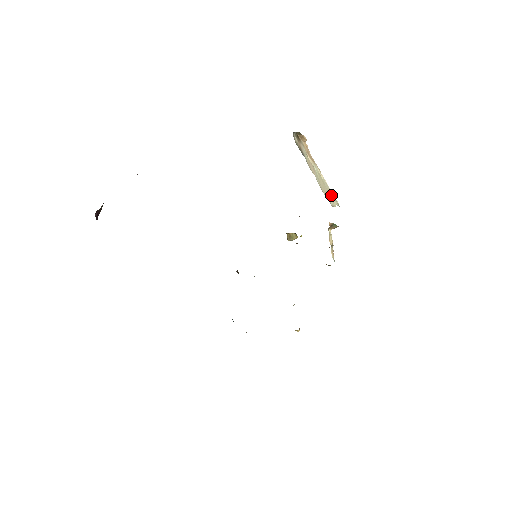
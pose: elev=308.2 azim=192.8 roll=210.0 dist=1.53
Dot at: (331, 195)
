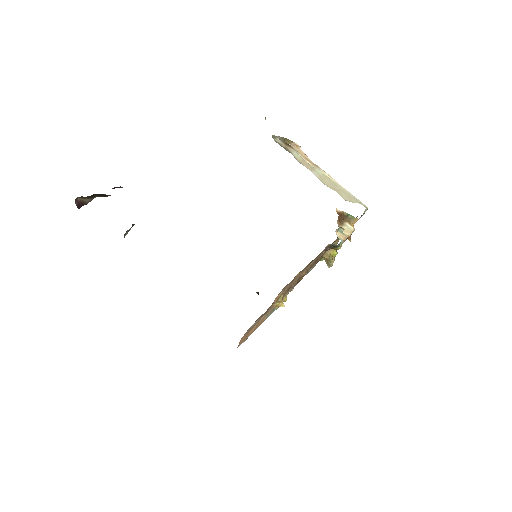
Dot at: (349, 195)
